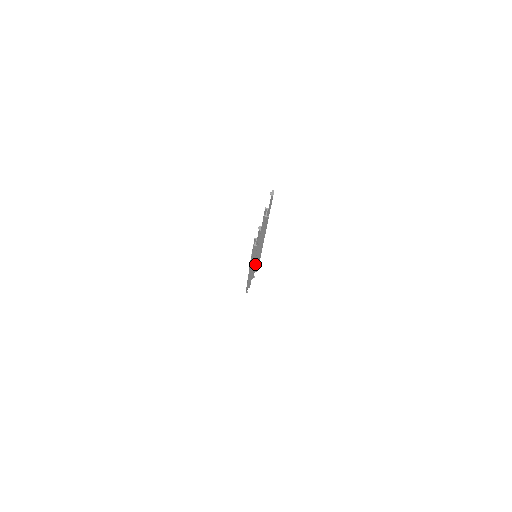
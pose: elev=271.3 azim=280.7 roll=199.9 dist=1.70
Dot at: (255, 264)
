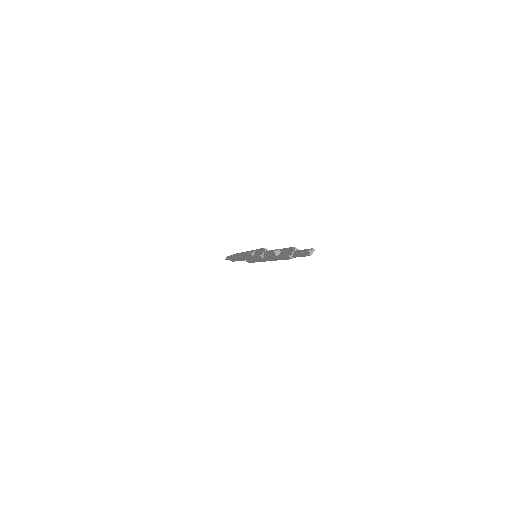
Dot at: (251, 260)
